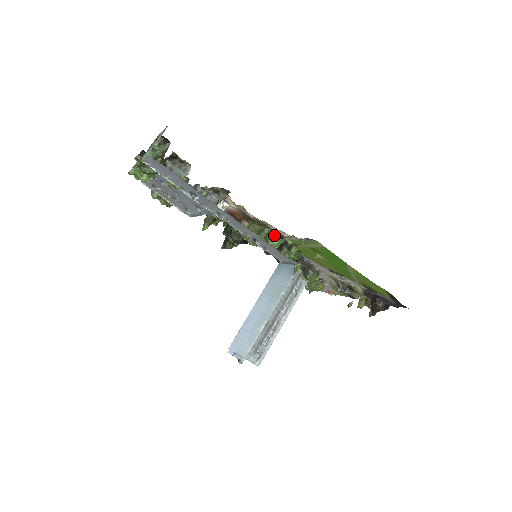
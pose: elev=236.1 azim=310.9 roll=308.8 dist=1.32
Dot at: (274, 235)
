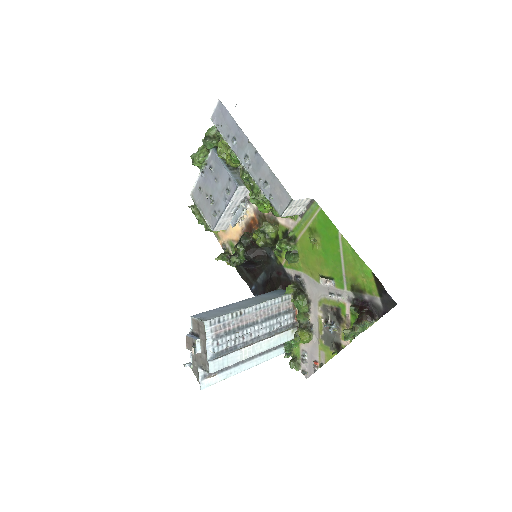
Dot at: (279, 237)
